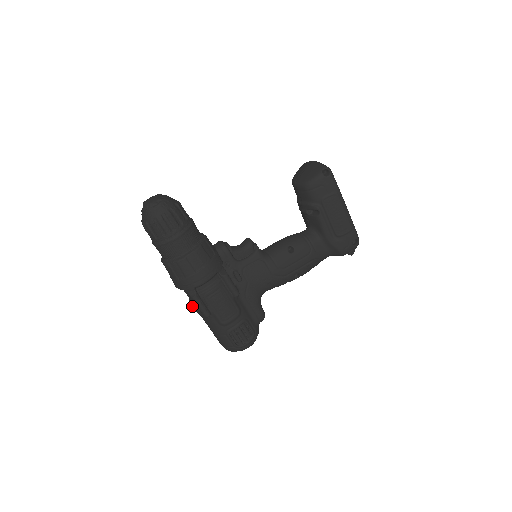
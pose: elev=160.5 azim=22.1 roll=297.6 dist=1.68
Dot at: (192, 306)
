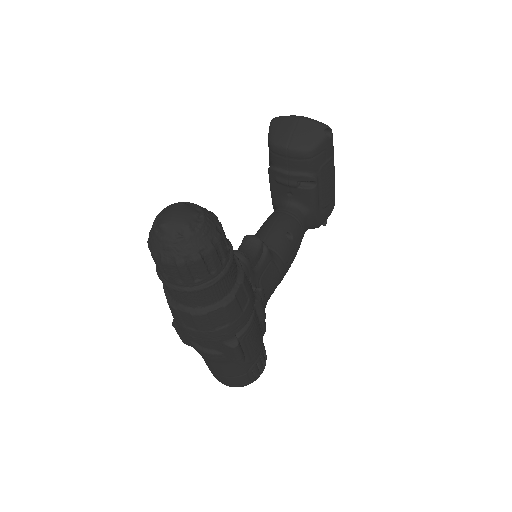
Dot at: (211, 355)
